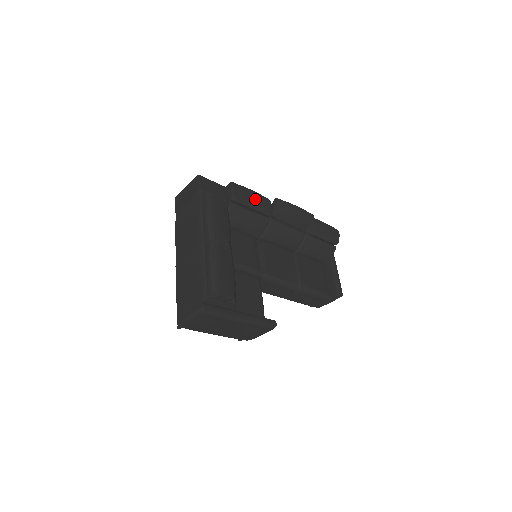
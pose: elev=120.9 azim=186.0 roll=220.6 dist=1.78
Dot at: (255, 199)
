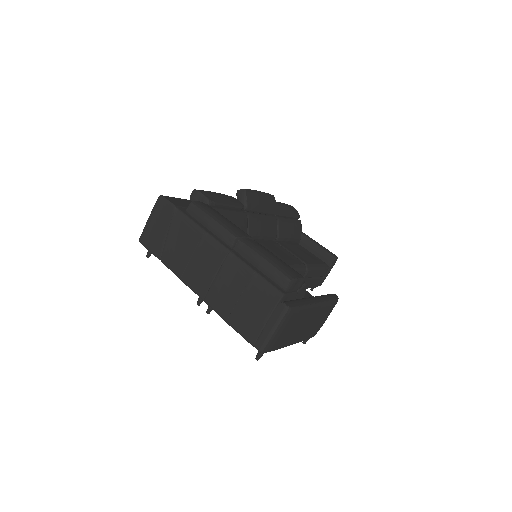
Dot at: (224, 197)
